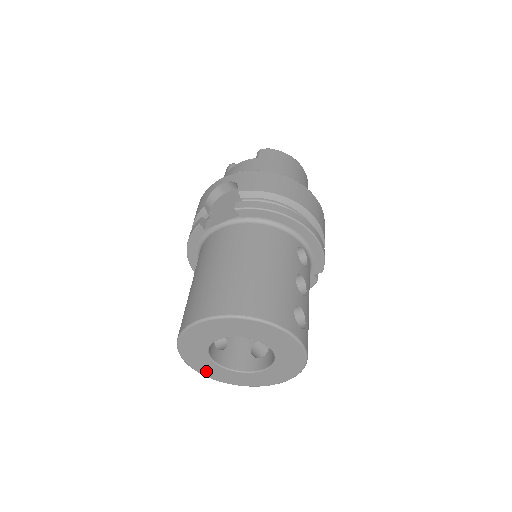
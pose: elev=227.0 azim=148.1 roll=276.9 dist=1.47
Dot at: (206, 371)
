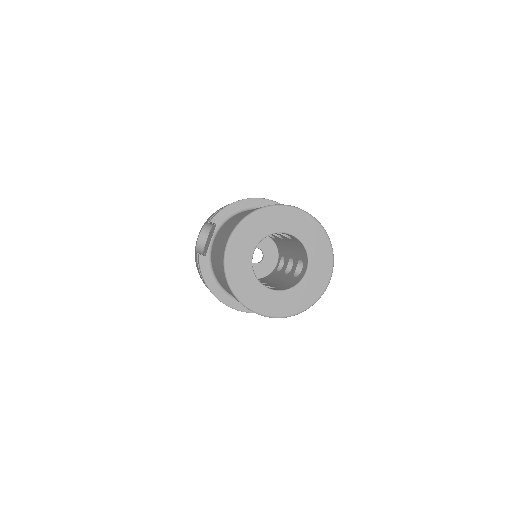
Dot at: (275, 309)
